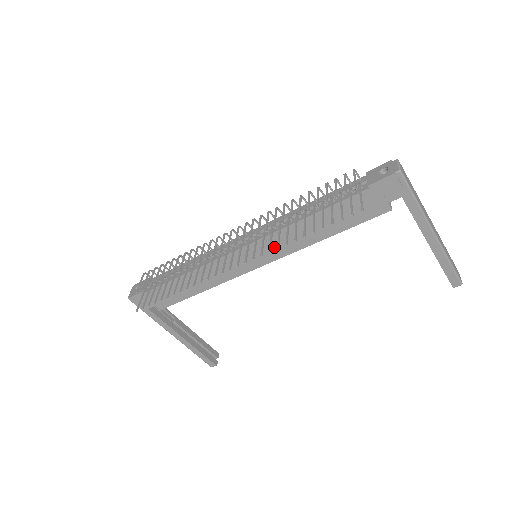
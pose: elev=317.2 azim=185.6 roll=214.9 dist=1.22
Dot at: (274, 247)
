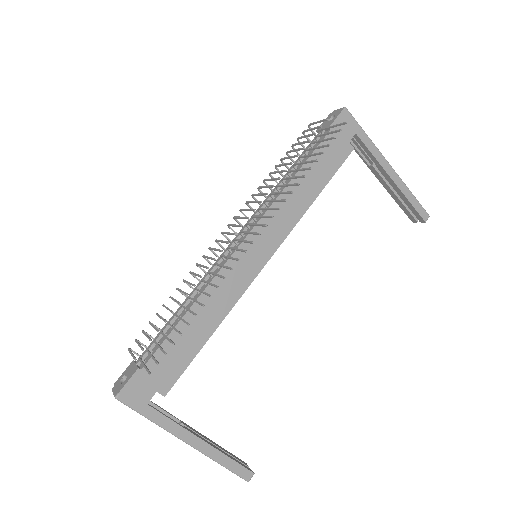
Dot at: (273, 228)
